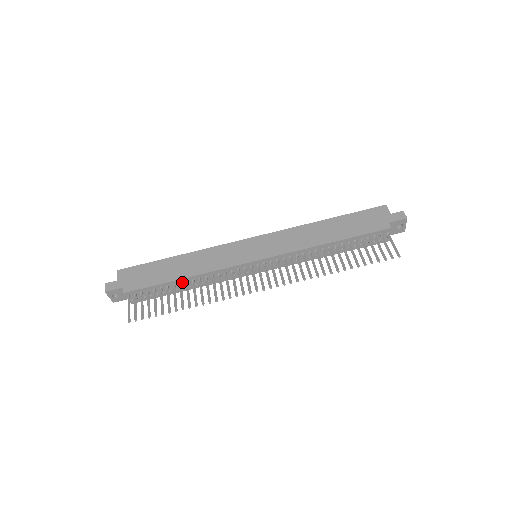
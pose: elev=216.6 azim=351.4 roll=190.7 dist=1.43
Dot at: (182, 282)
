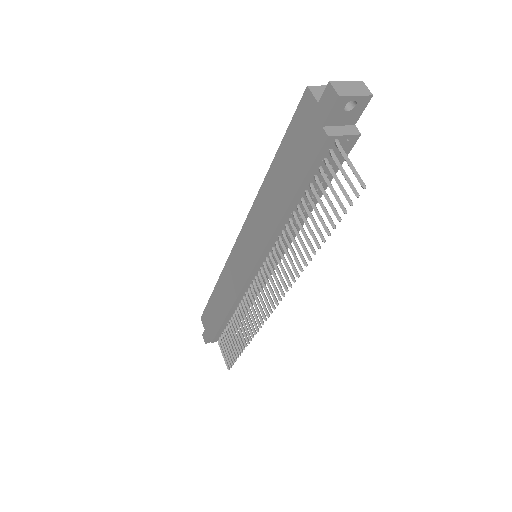
Dot at: (231, 316)
